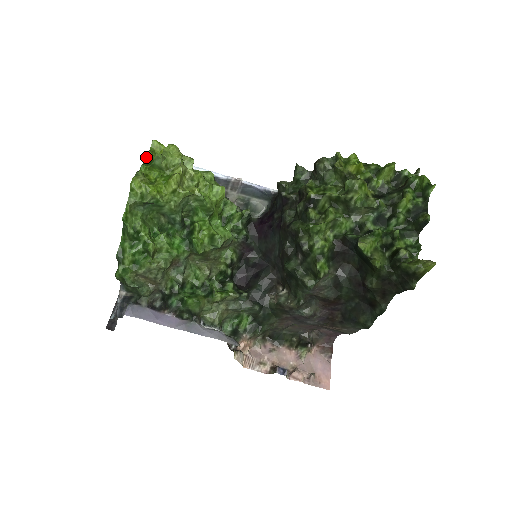
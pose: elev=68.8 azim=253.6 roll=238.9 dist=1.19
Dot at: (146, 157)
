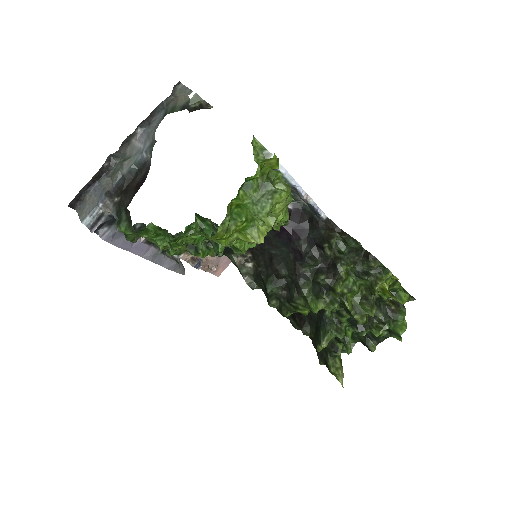
Dot at: (249, 177)
